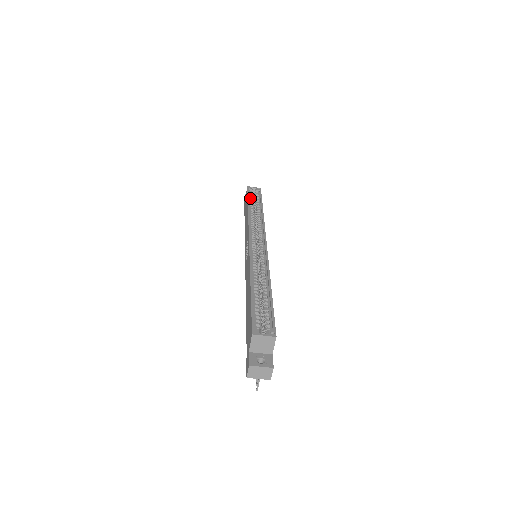
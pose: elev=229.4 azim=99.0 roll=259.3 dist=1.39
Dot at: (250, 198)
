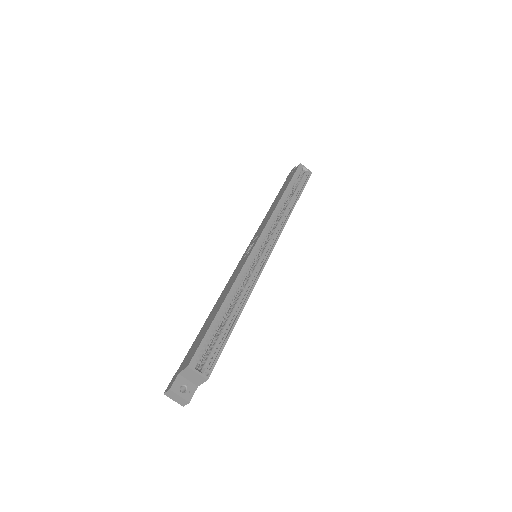
Dot at: (293, 181)
